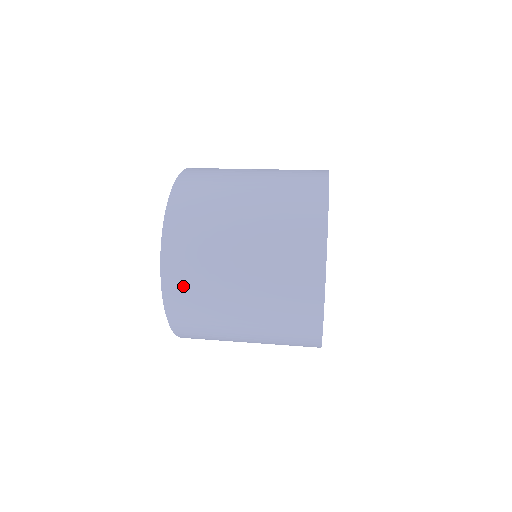
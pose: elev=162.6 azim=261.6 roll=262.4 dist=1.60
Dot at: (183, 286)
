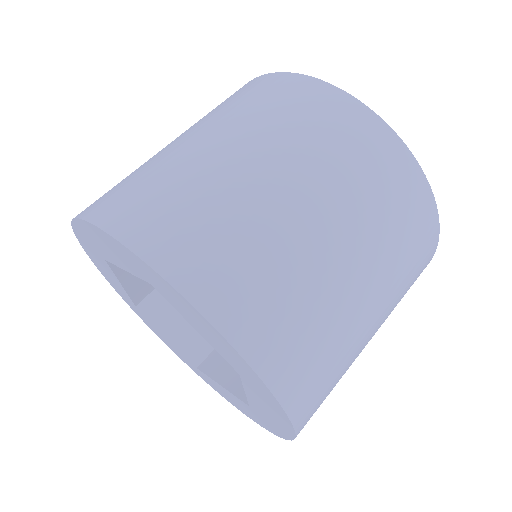
Dot at: (319, 400)
